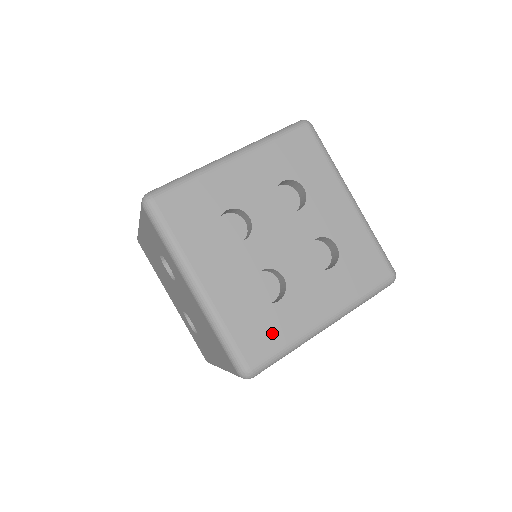
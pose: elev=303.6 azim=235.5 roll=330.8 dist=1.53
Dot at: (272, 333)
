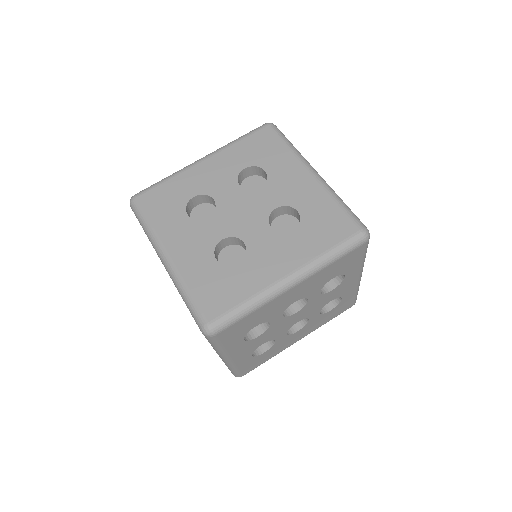
Dot at: (231, 290)
